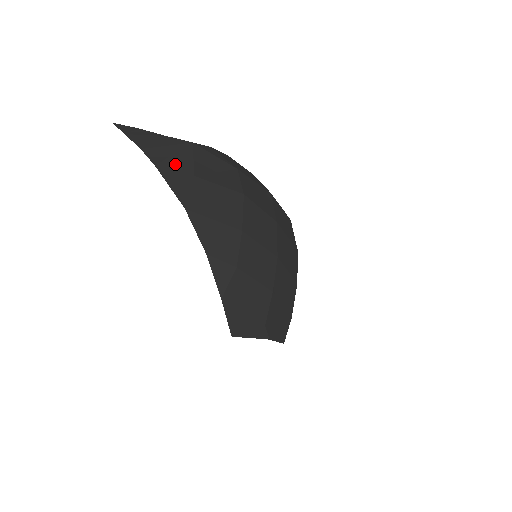
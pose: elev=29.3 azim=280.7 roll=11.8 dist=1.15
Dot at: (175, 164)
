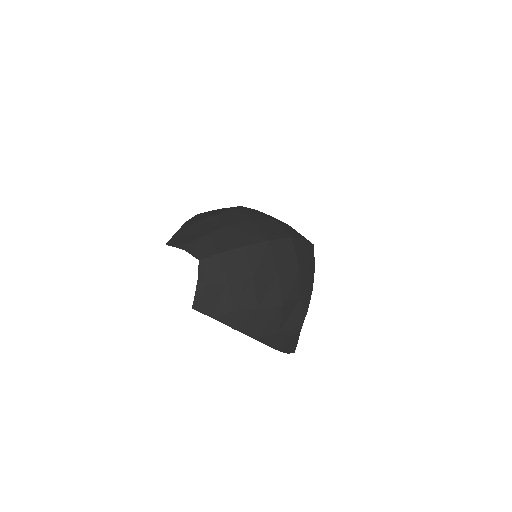
Dot at: occluded
